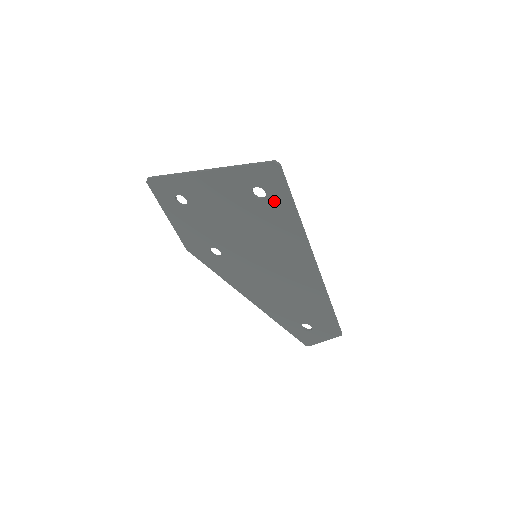
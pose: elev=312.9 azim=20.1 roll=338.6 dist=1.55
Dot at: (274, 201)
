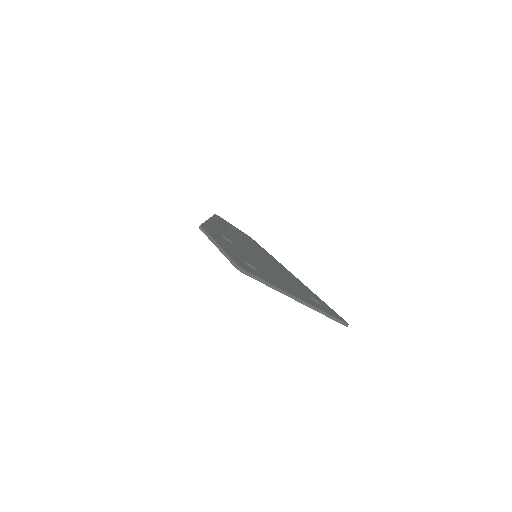
Dot at: occluded
